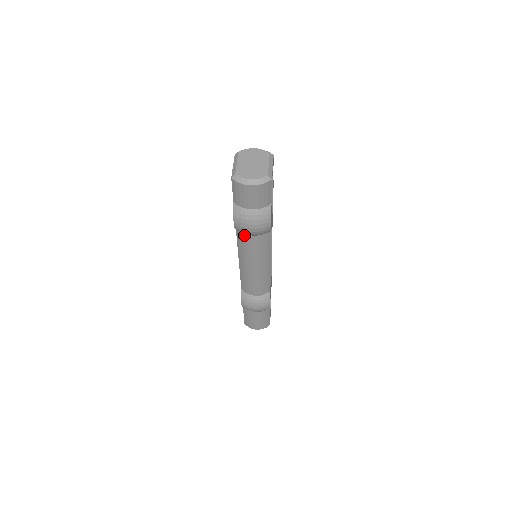
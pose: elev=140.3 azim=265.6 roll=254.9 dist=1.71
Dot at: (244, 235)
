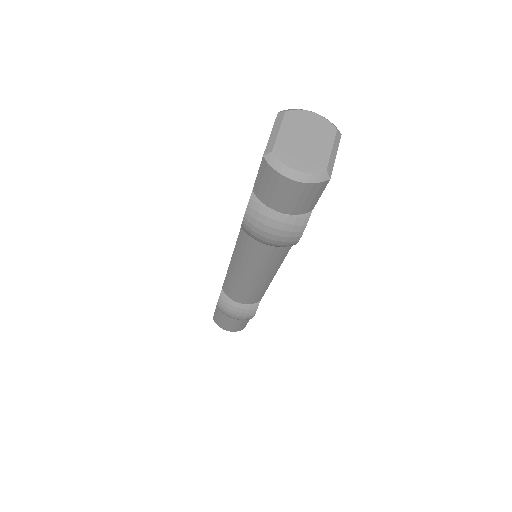
Dot at: (252, 238)
